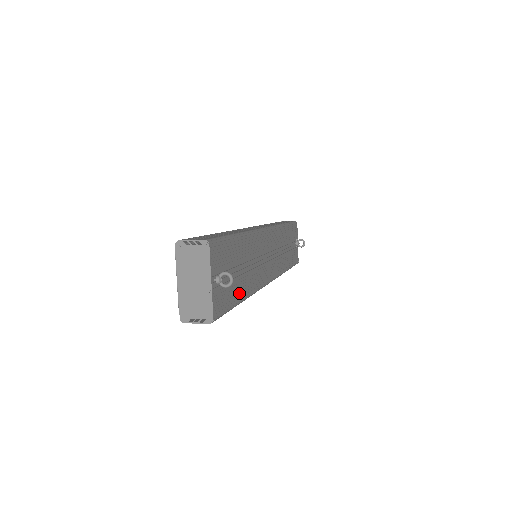
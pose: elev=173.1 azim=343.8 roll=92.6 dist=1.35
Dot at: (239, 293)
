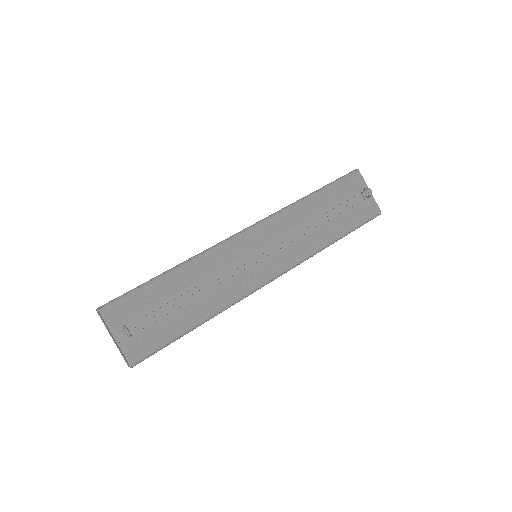
Dot at: (184, 322)
